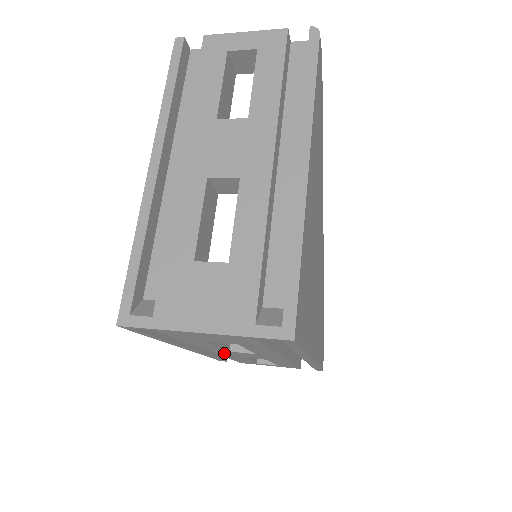
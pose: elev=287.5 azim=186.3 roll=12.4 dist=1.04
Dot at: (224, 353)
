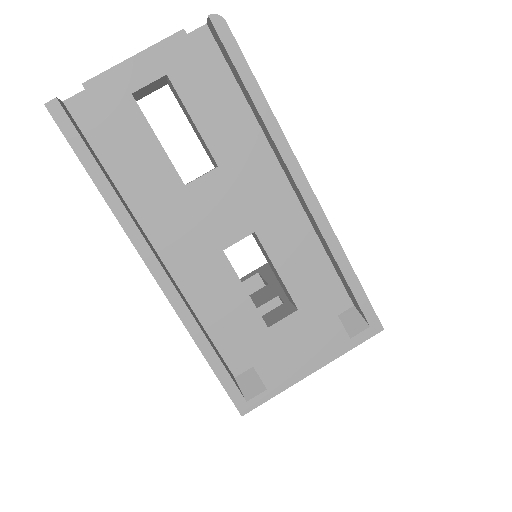
Dot at: occluded
